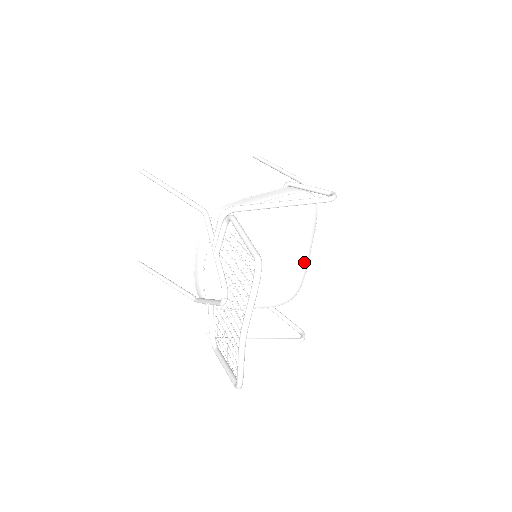
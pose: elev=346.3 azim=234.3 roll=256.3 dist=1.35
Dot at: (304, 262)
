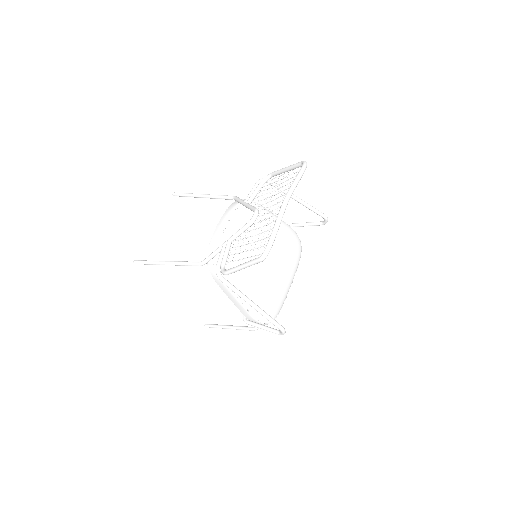
Dot at: (284, 292)
